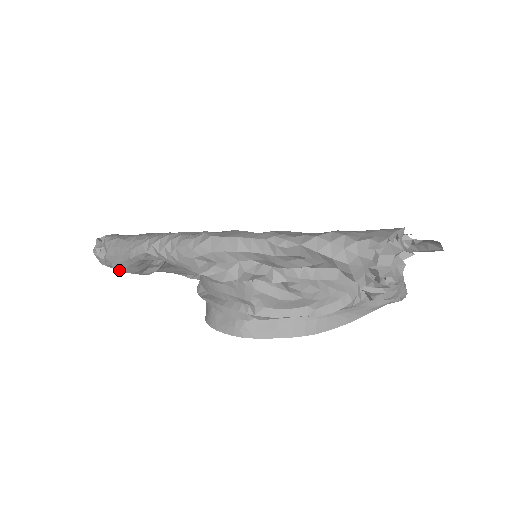
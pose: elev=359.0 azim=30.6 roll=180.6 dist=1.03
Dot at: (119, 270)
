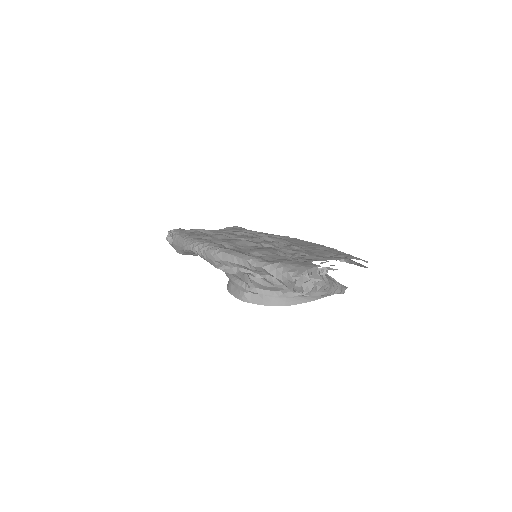
Dot at: (179, 252)
